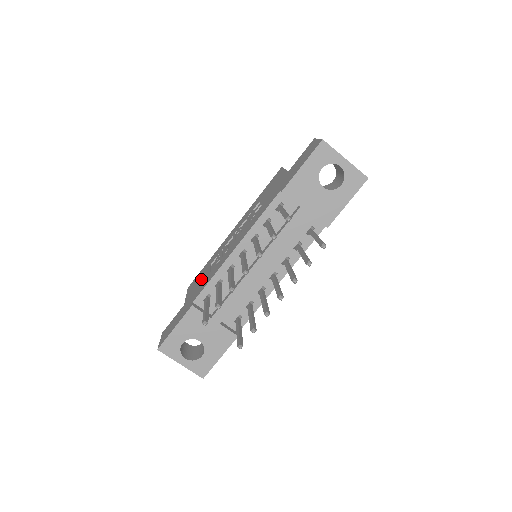
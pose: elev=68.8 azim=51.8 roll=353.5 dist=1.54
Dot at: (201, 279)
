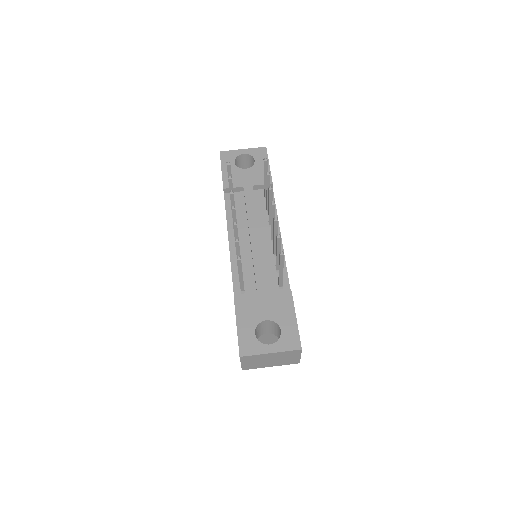
Dot at: occluded
